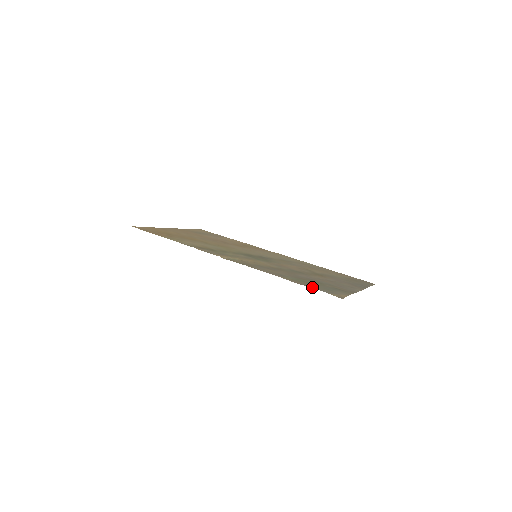
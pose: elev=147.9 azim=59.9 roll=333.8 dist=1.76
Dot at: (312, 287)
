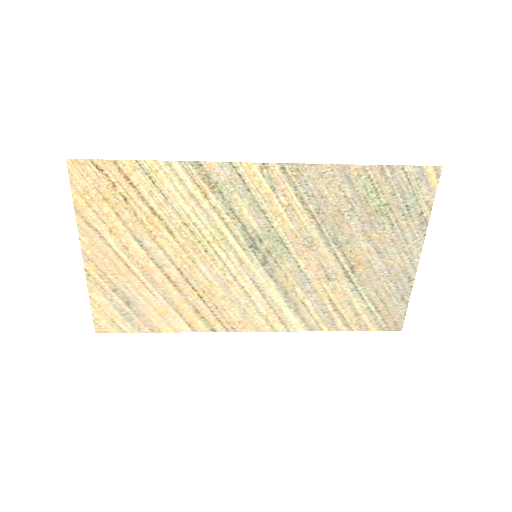
Dot at: (397, 171)
